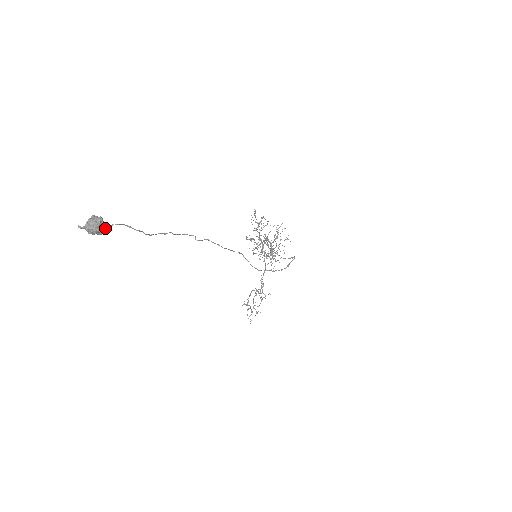
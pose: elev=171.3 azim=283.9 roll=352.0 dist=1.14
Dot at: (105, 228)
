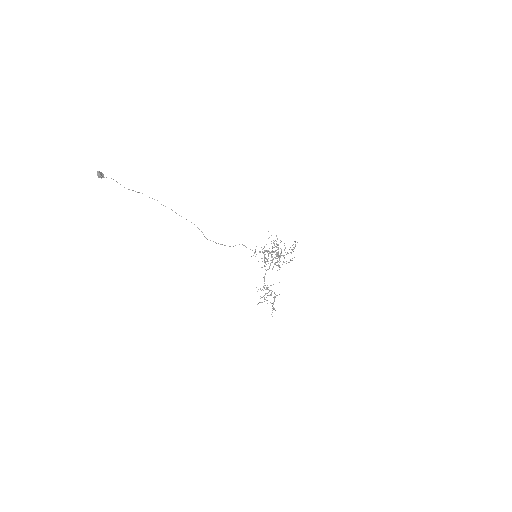
Dot at: (100, 175)
